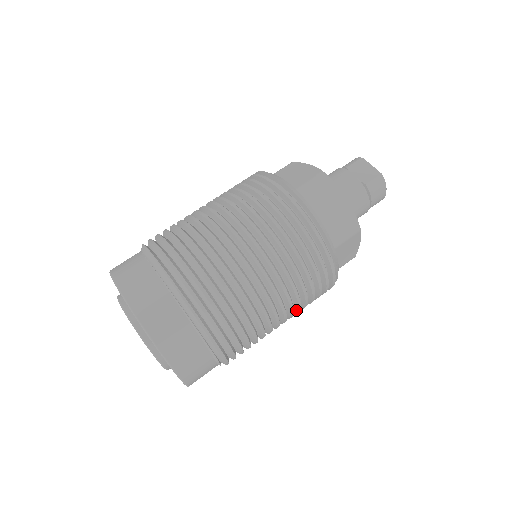
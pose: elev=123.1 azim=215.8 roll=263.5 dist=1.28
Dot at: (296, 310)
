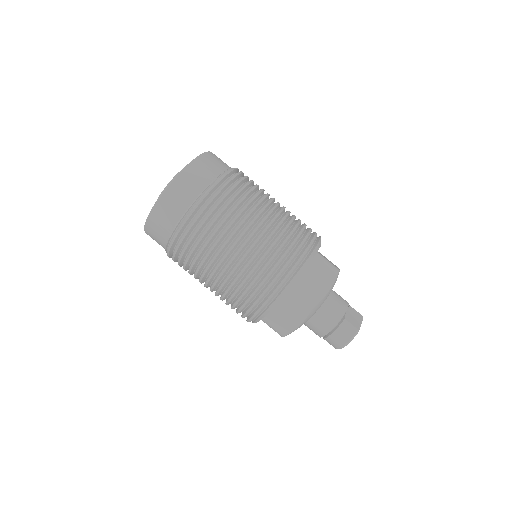
Dot at: (228, 287)
